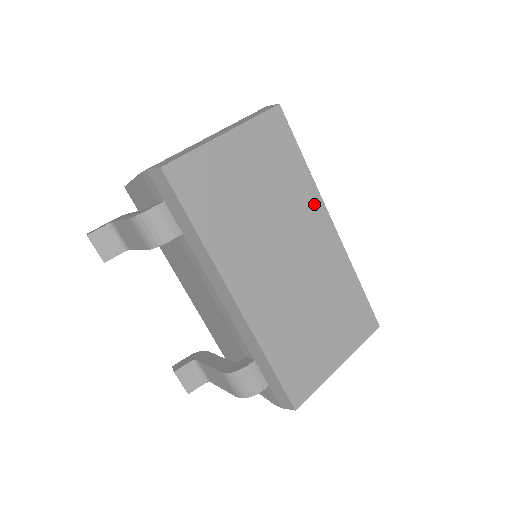
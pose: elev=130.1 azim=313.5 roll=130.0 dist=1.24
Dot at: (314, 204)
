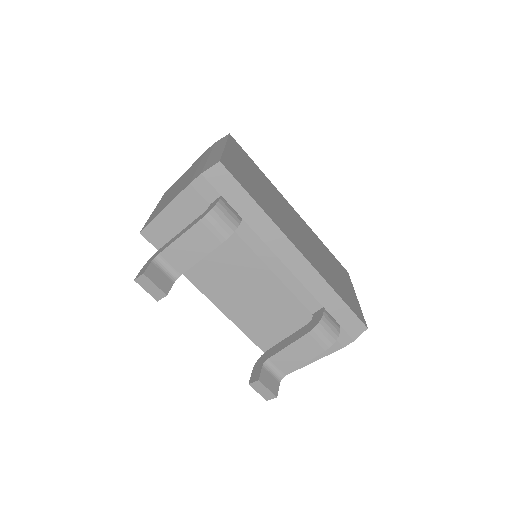
Dot at: (279, 195)
